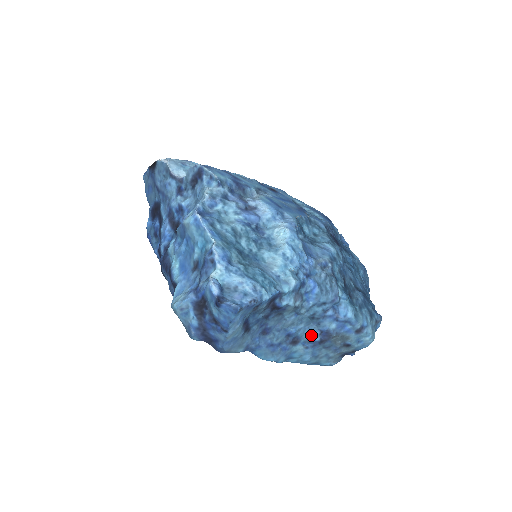
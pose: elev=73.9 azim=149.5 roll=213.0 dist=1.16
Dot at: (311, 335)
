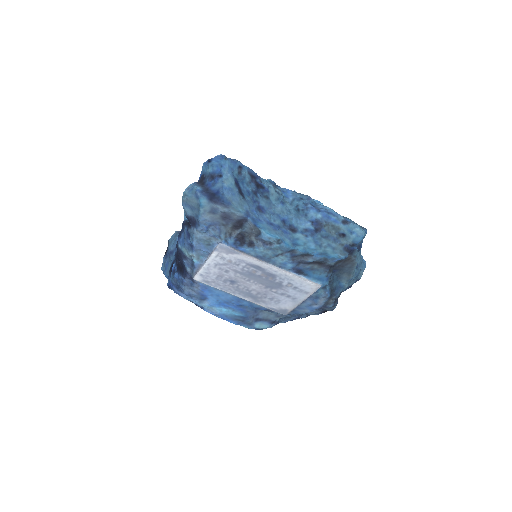
Dot at: (304, 225)
